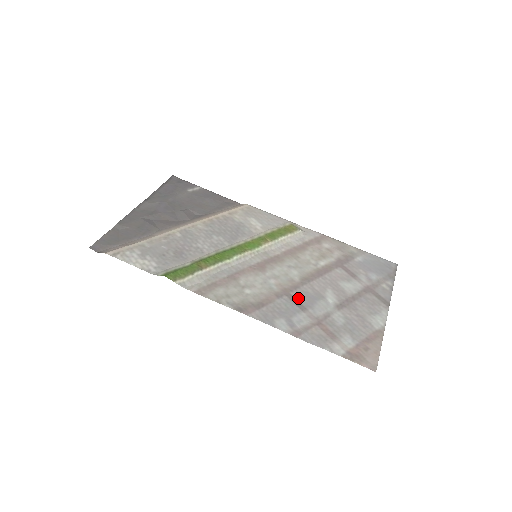
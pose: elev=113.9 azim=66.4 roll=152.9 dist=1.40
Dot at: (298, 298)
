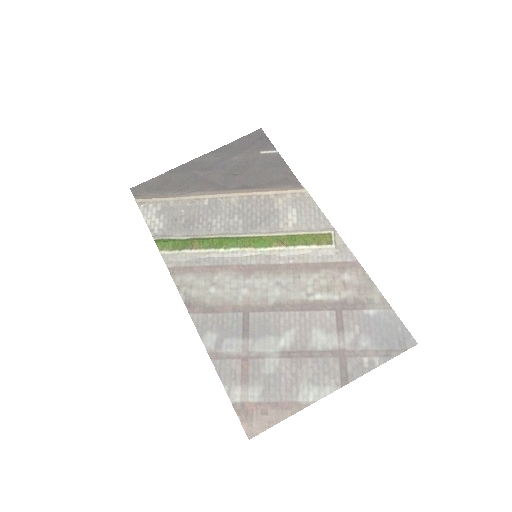
Dot at: (252, 322)
